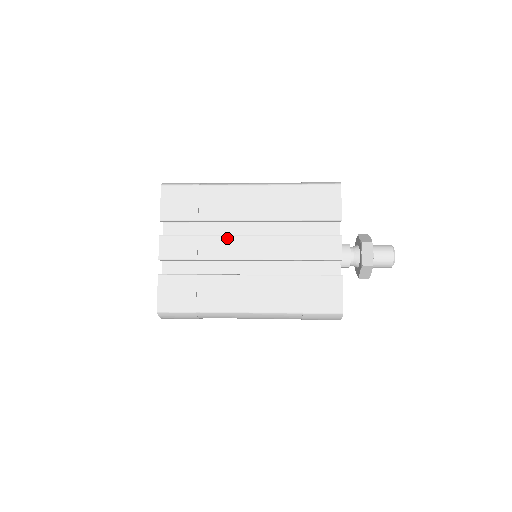
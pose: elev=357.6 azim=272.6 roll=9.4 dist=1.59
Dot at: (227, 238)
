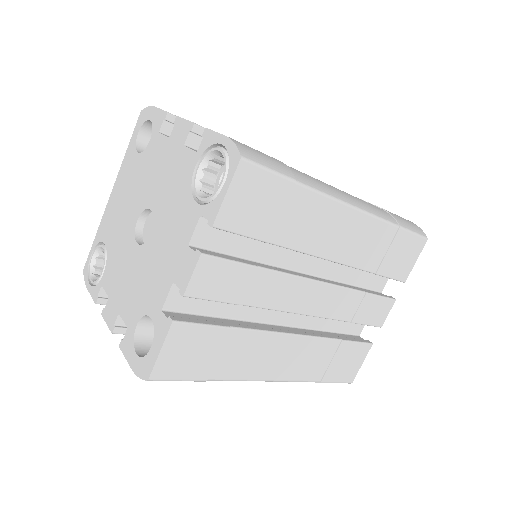
Dot at: (291, 279)
